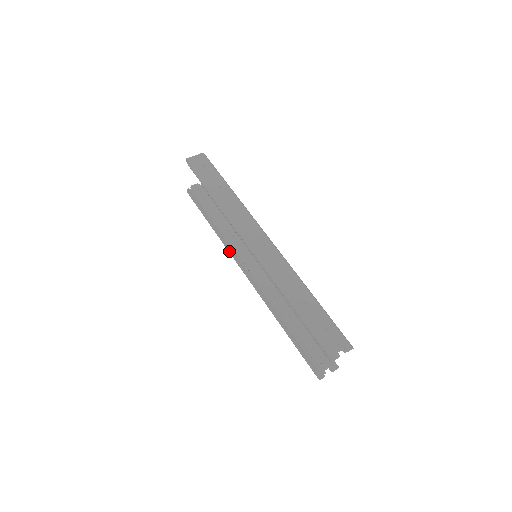
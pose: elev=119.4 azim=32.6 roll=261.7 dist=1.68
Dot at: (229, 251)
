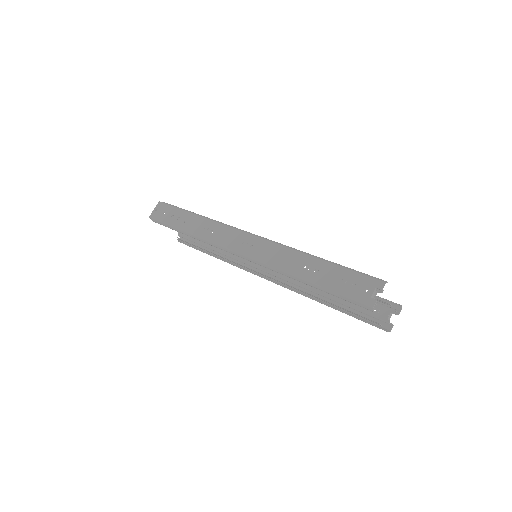
Dot at: (238, 267)
